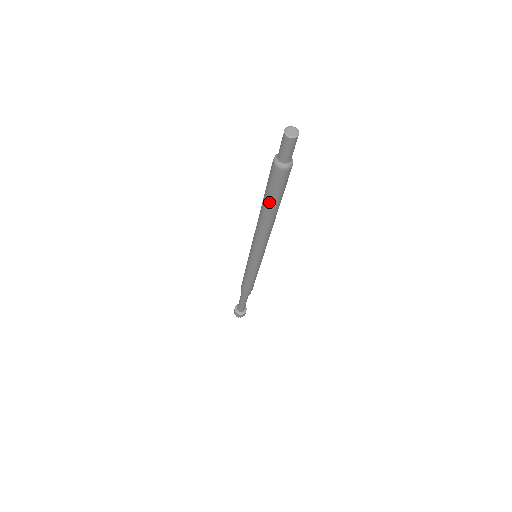
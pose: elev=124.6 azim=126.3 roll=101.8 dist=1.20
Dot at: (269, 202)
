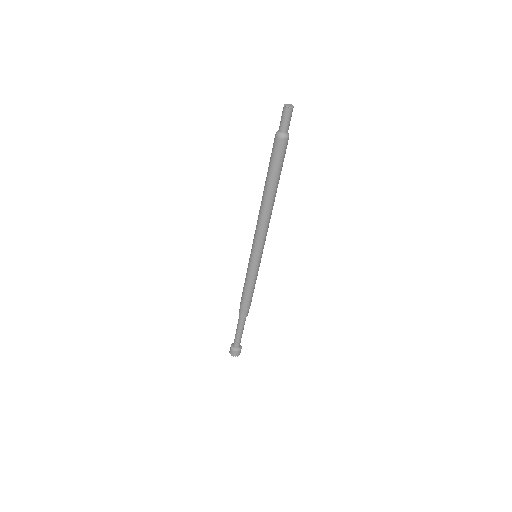
Dot at: (271, 177)
